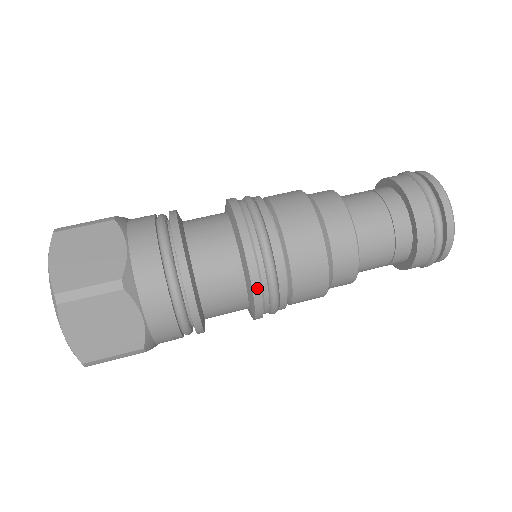
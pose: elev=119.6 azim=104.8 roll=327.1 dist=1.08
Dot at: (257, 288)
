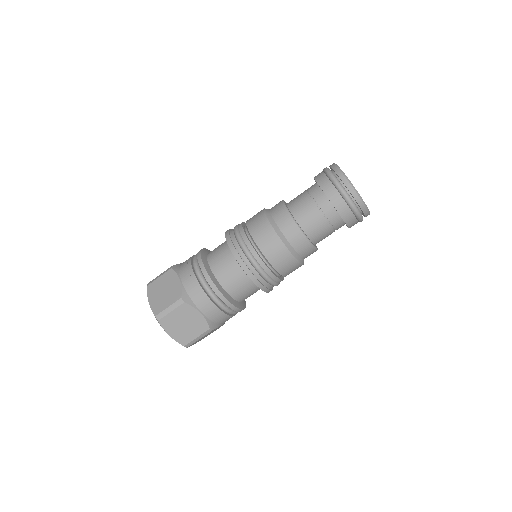
Dot at: occluded
